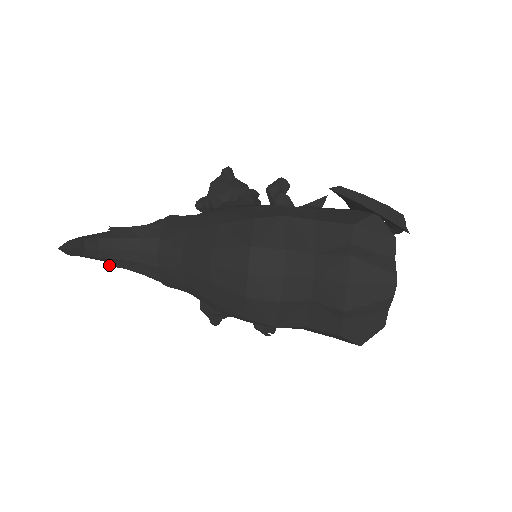
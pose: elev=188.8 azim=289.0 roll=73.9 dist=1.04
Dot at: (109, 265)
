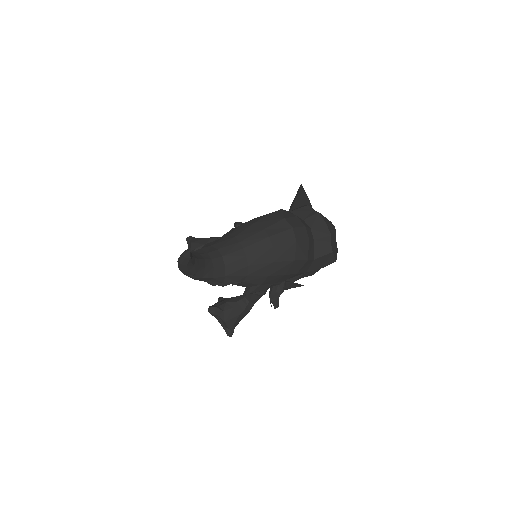
Dot at: (193, 277)
